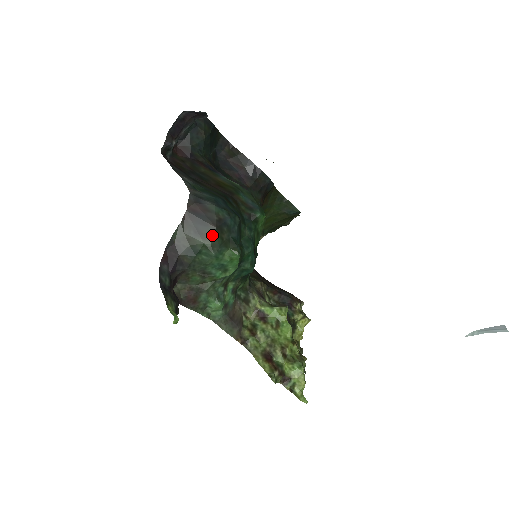
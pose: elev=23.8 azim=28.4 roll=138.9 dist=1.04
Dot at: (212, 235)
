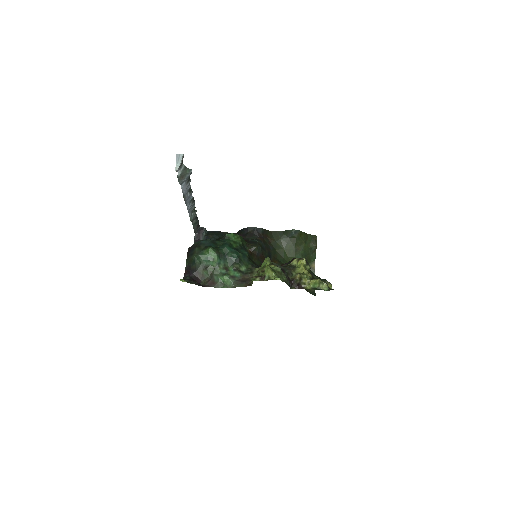
Dot at: (196, 250)
